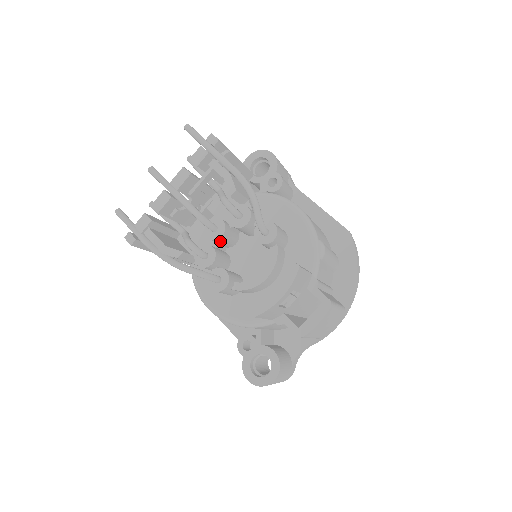
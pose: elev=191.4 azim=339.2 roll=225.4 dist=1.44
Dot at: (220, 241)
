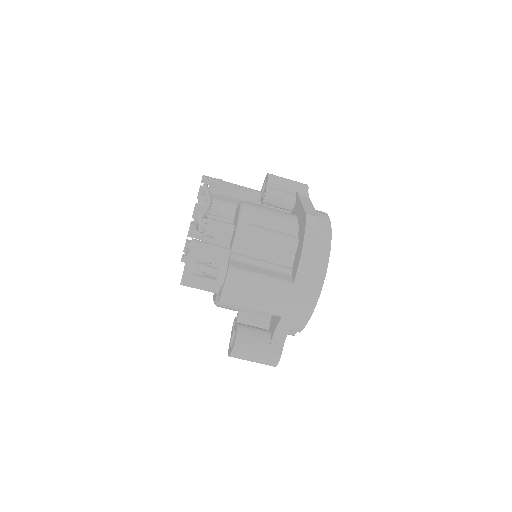
Dot at: occluded
